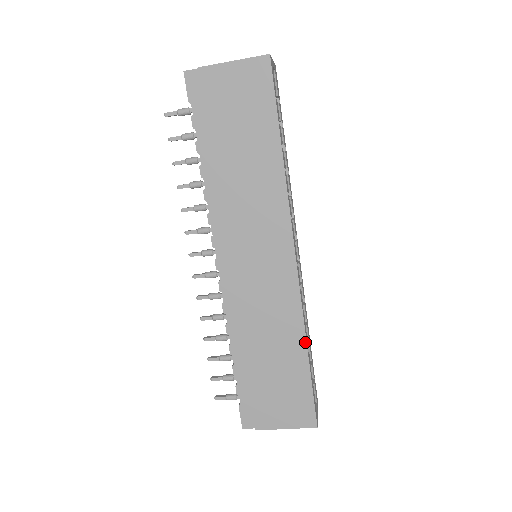
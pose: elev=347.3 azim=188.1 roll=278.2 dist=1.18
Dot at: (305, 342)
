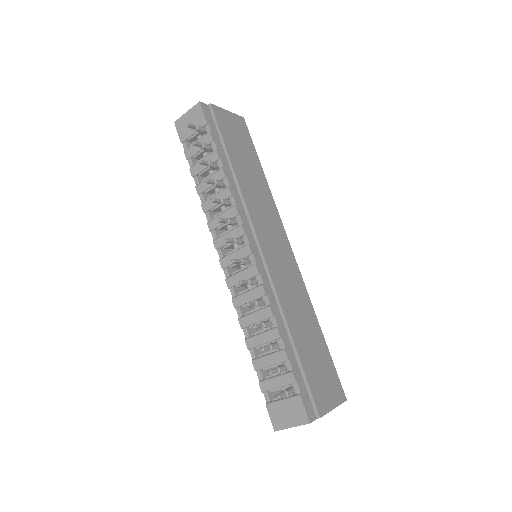
Dot at: (316, 318)
